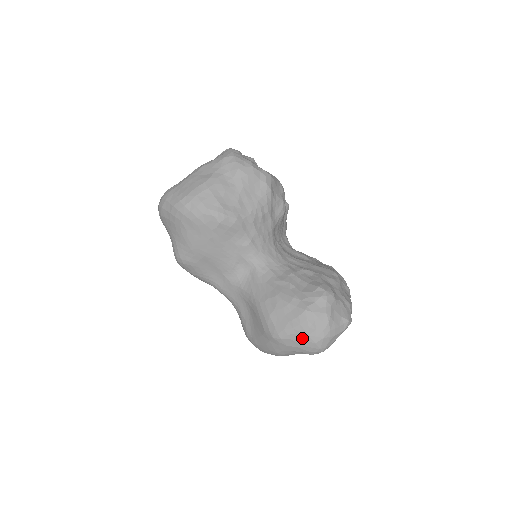
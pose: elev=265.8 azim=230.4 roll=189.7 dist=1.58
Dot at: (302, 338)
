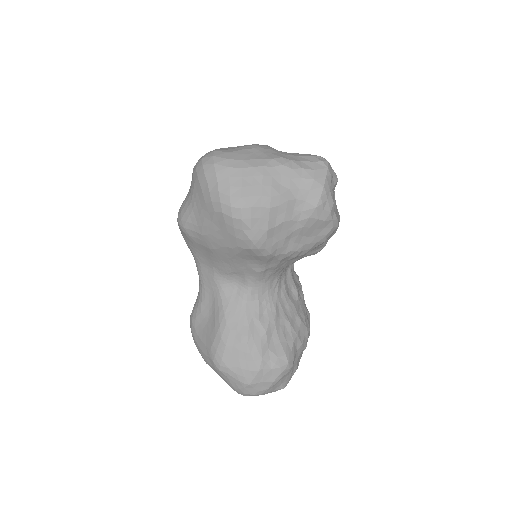
Dot at: (237, 384)
